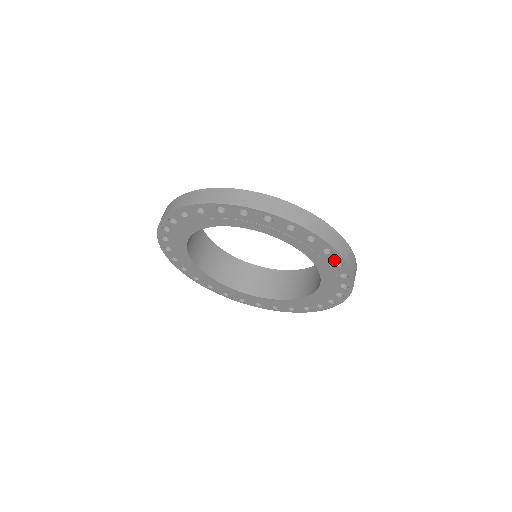
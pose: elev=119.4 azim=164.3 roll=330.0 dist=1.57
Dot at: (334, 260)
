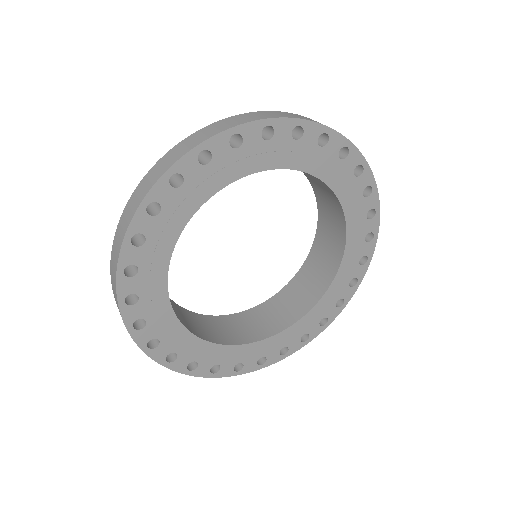
Dot at: (258, 137)
